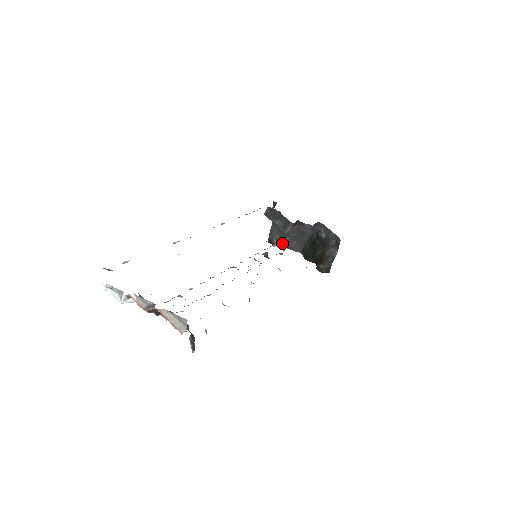
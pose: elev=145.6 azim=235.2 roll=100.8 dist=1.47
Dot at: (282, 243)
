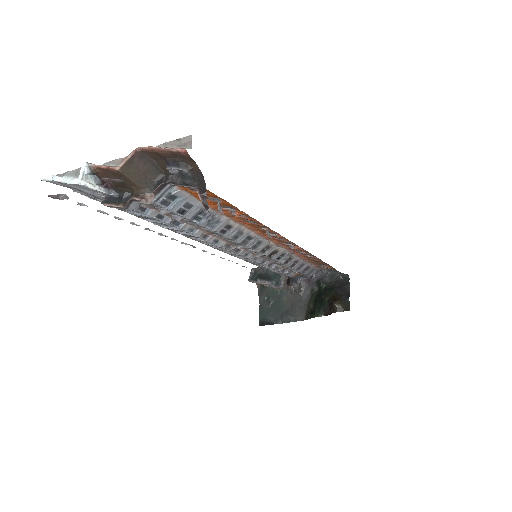
Dot at: (278, 319)
